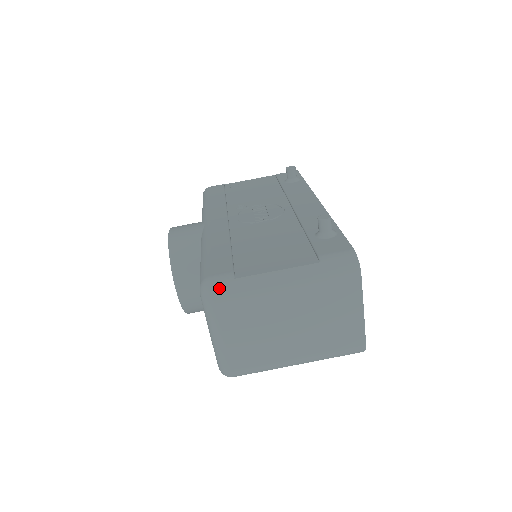
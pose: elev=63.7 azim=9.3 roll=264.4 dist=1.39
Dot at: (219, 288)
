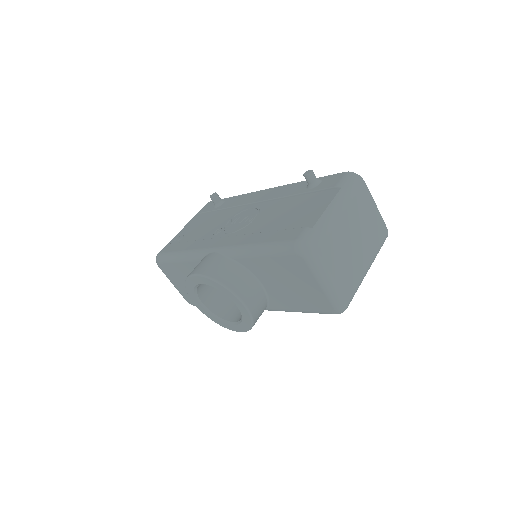
Dot at: (311, 239)
